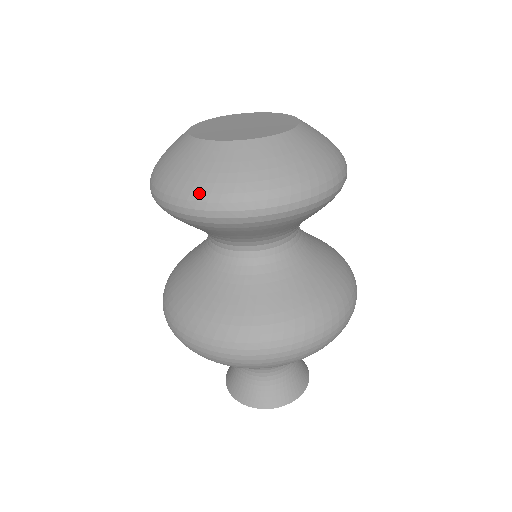
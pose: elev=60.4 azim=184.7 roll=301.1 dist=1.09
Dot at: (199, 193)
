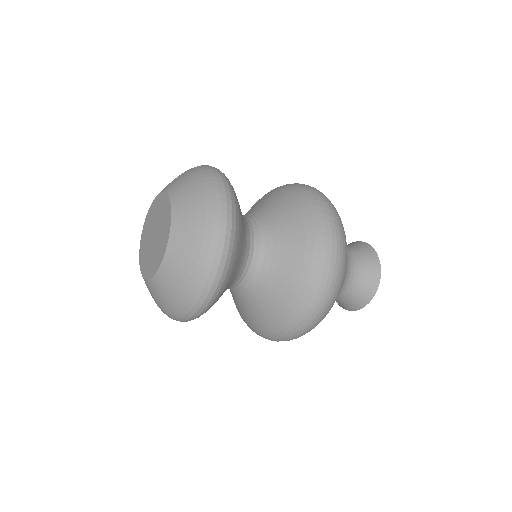
Dot at: occluded
